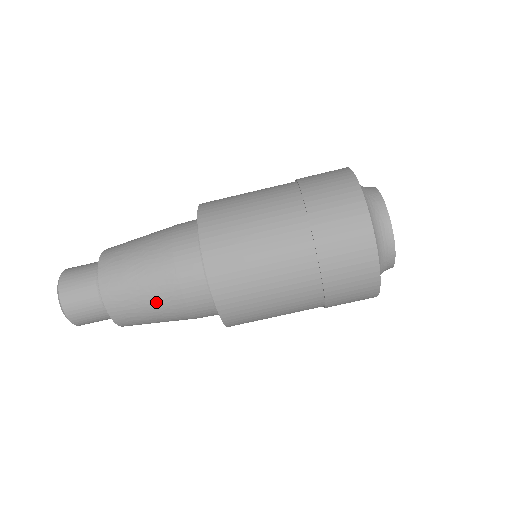
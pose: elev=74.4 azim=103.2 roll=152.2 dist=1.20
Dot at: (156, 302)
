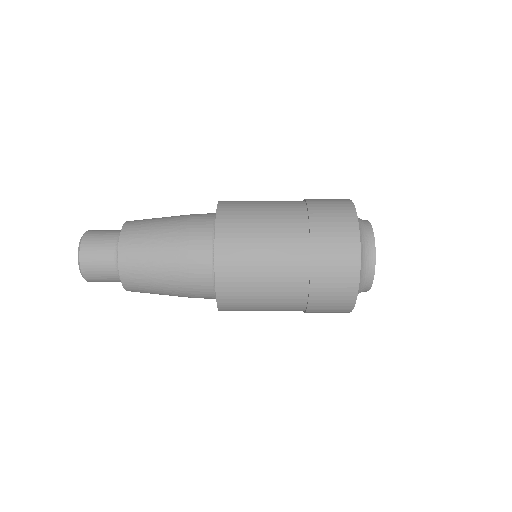
Dot at: (166, 286)
